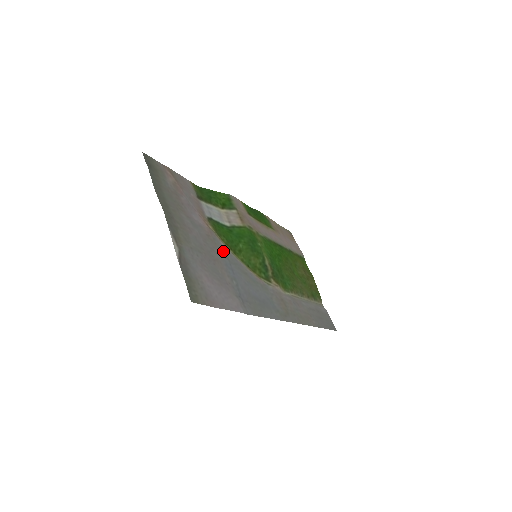
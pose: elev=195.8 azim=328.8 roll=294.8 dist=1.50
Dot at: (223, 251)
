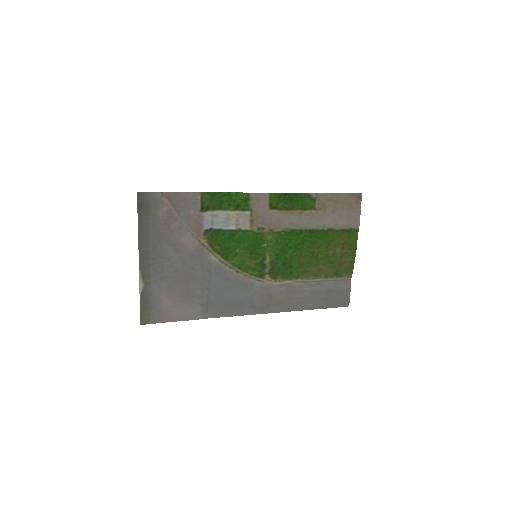
Dot at: (207, 265)
